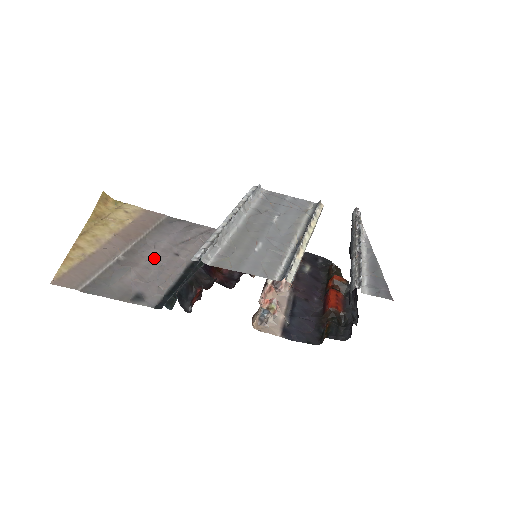
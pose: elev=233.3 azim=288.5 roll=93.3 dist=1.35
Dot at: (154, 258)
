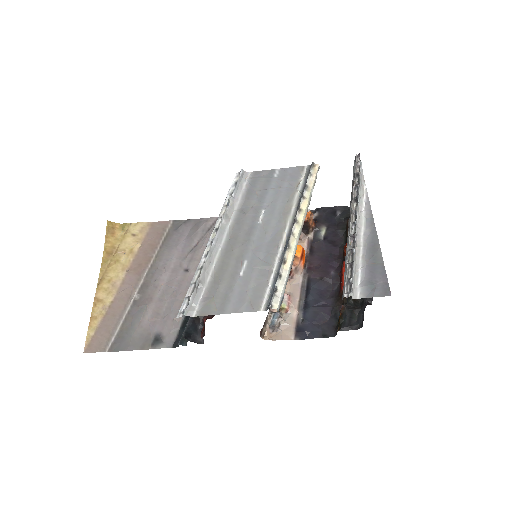
Dot at: (166, 285)
